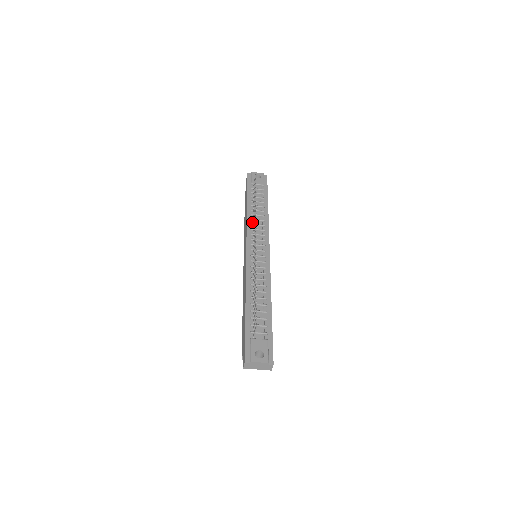
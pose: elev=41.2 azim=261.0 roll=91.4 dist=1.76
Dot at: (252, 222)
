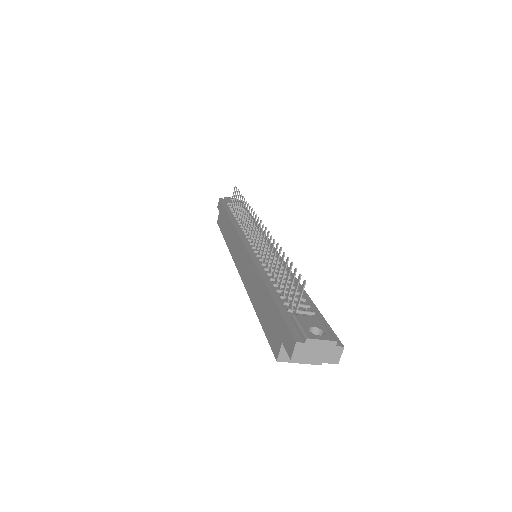
Dot at: (241, 226)
